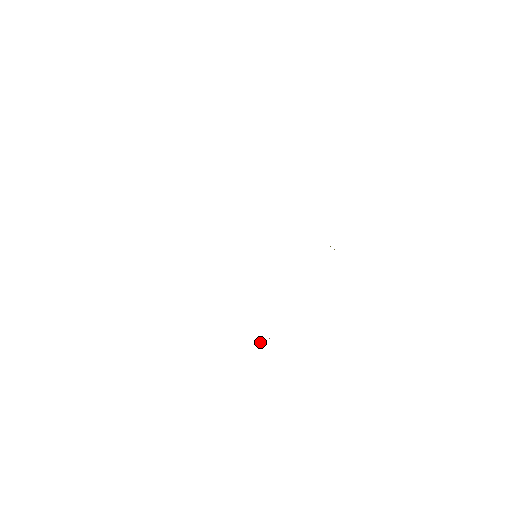
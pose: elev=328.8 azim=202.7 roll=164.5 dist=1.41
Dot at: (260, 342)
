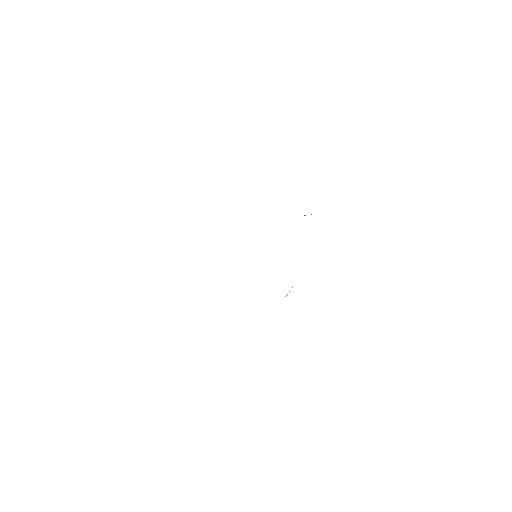
Dot at: (286, 295)
